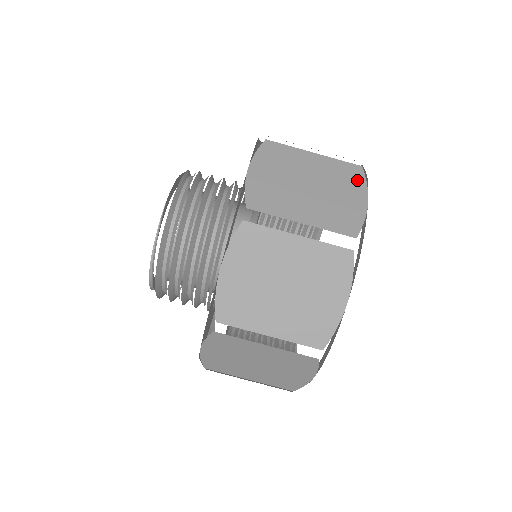
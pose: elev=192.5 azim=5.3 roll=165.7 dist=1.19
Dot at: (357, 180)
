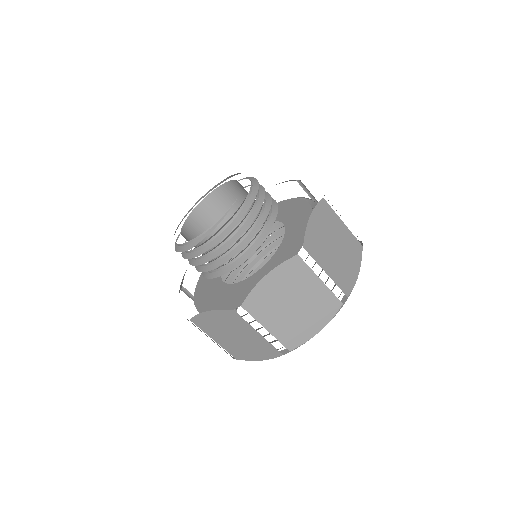
Dot at: (358, 255)
